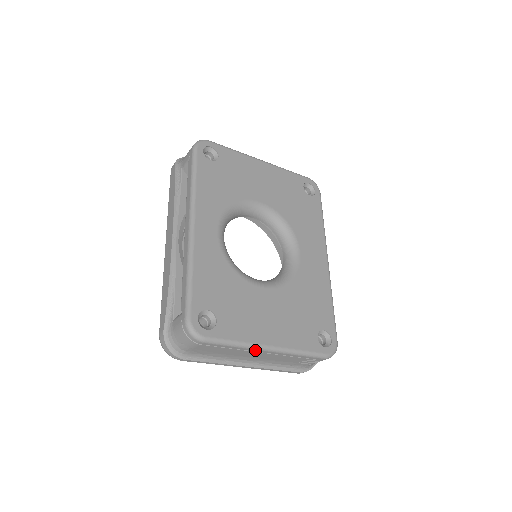
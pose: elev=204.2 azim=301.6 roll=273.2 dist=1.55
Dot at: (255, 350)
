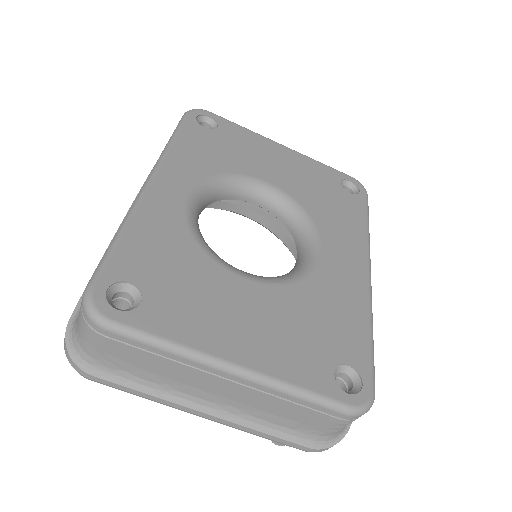
Dot at: (206, 367)
